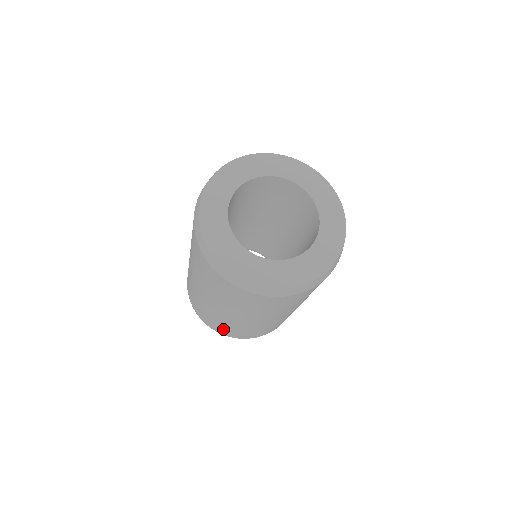
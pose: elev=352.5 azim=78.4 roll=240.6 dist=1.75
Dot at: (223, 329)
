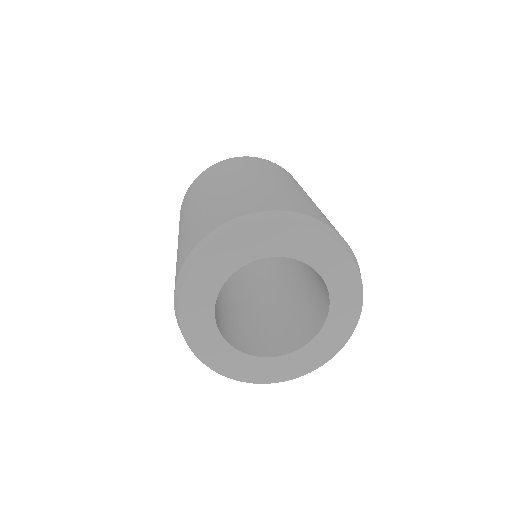
Dot at: occluded
